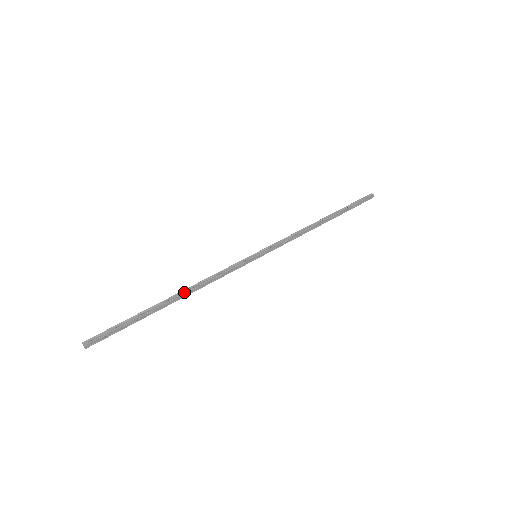
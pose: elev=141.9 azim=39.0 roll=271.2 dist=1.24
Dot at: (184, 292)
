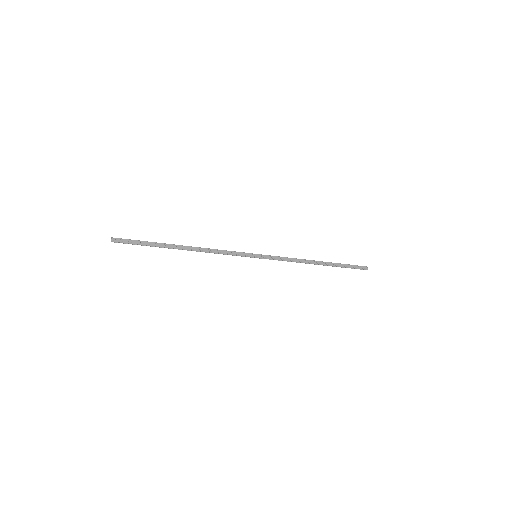
Dot at: occluded
